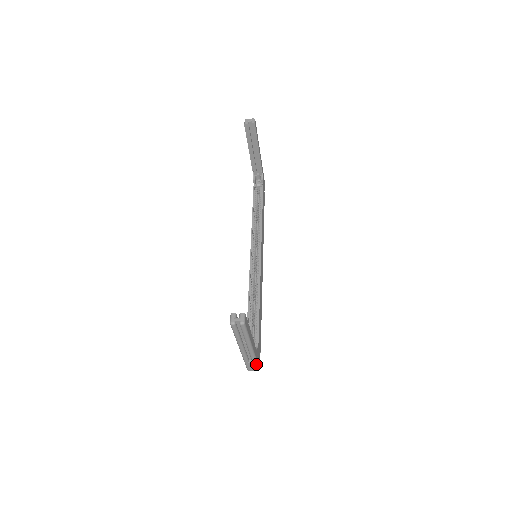
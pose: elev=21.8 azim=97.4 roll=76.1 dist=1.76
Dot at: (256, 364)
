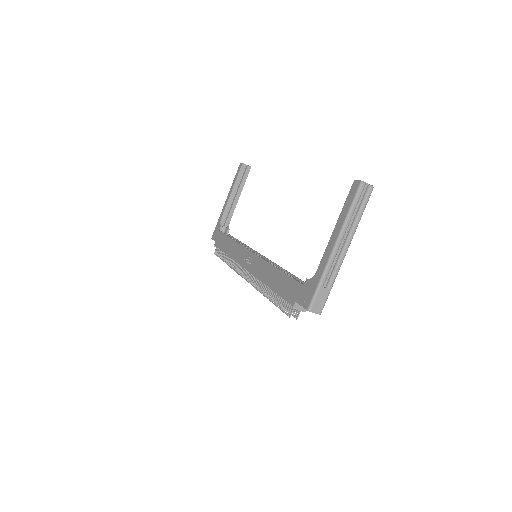
Dot at: (328, 295)
